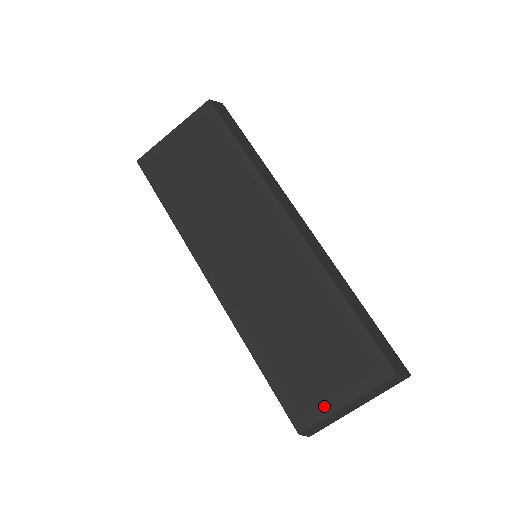
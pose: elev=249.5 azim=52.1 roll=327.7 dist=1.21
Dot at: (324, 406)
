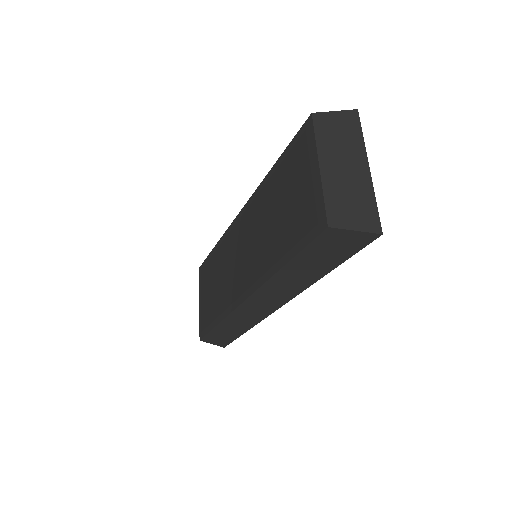
Dot at: (315, 193)
